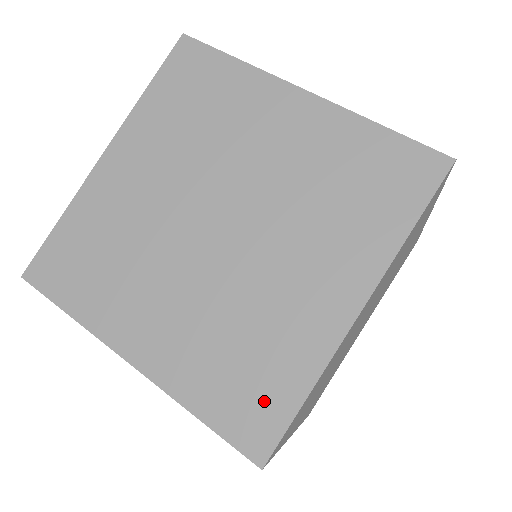
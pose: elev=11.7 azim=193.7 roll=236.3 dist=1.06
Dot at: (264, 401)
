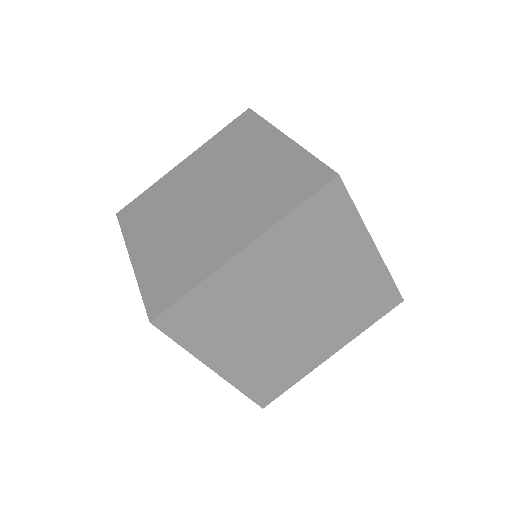
Dot at: (172, 287)
